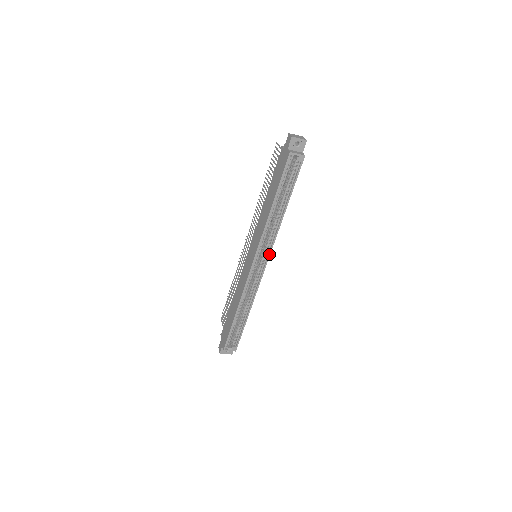
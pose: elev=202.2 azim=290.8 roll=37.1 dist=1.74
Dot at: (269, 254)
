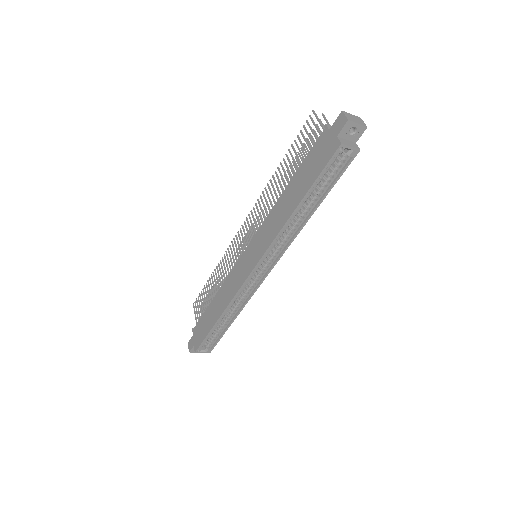
Dot at: (276, 261)
